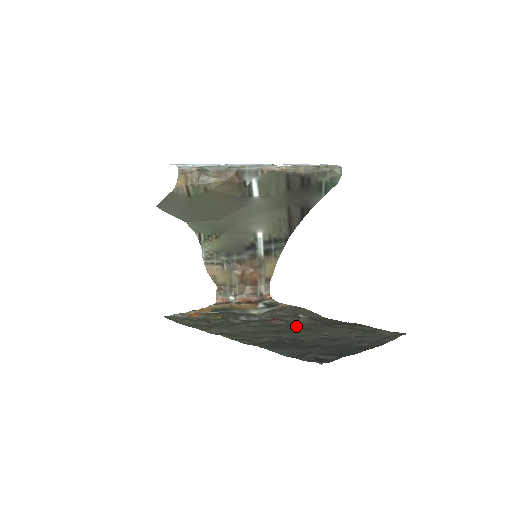
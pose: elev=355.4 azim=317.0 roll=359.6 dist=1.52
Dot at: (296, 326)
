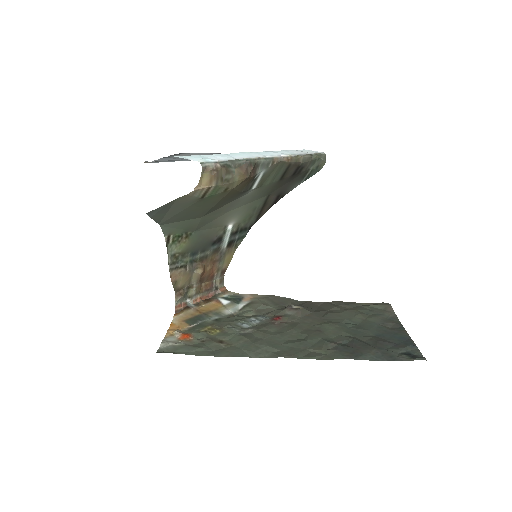
Dot at: (309, 320)
